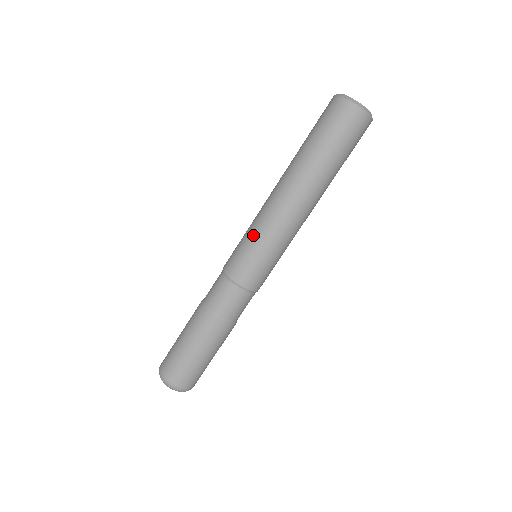
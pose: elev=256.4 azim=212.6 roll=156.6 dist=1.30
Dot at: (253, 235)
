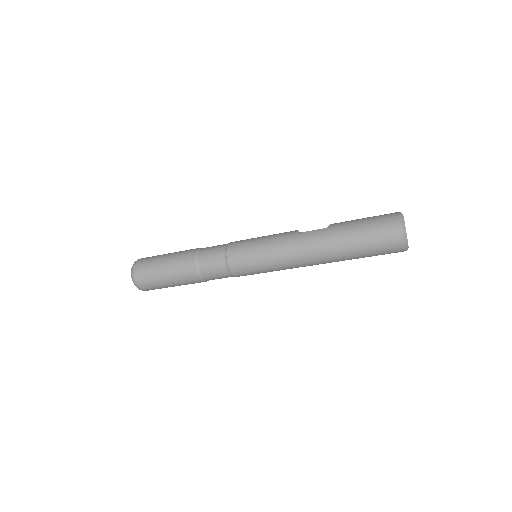
Dot at: (266, 258)
